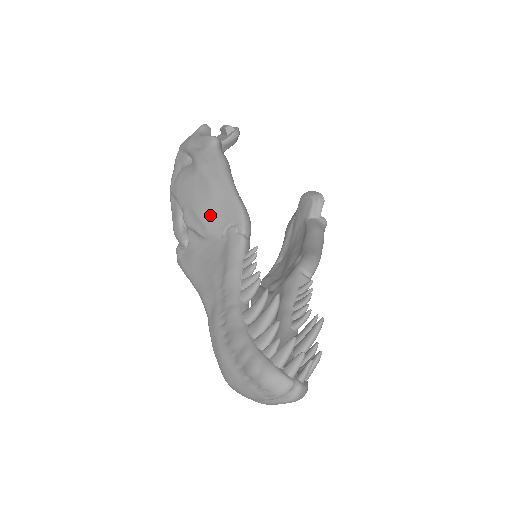
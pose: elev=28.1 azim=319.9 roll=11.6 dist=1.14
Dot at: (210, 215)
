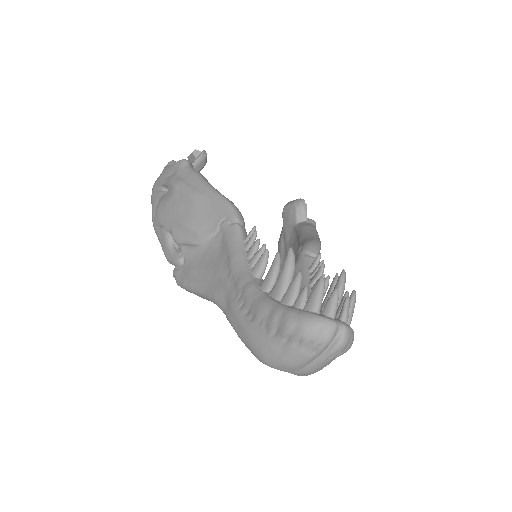
Dot at: (199, 221)
